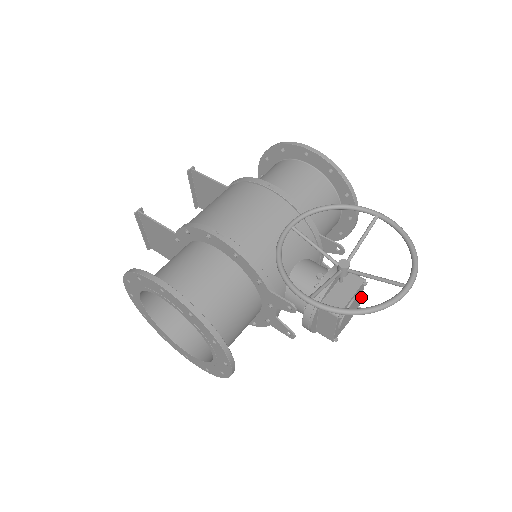
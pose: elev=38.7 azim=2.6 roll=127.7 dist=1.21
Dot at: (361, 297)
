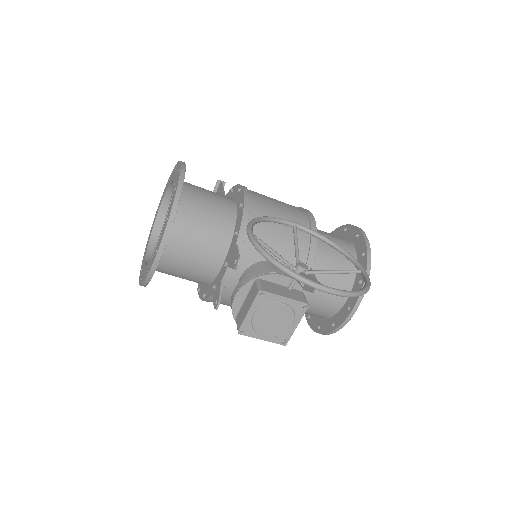
Dot at: occluded
